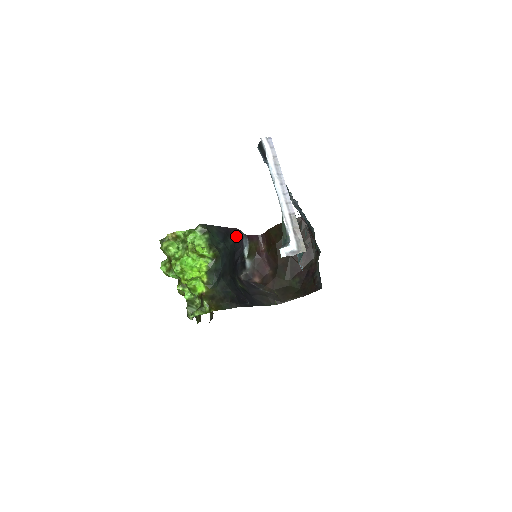
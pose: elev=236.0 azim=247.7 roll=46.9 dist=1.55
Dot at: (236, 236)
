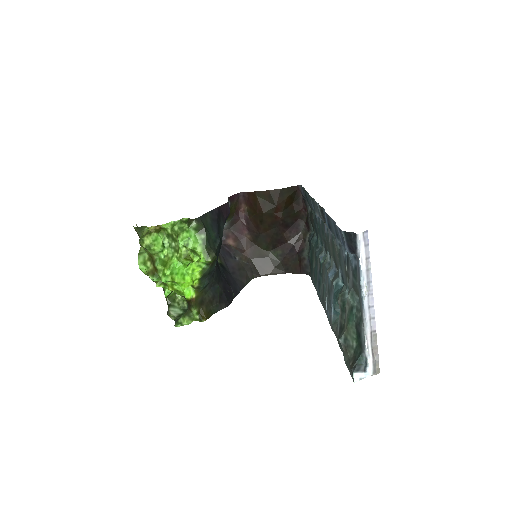
Dot at: (225, 213)
